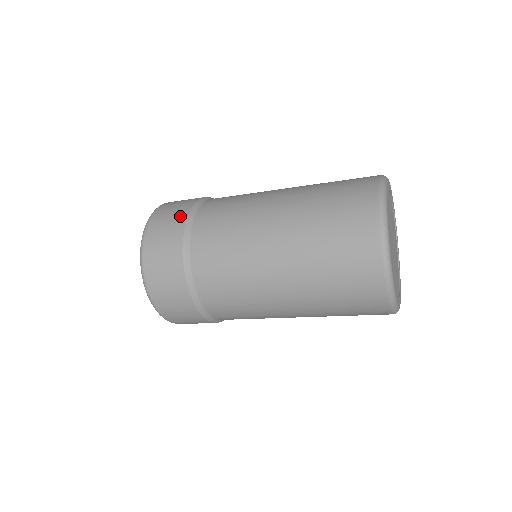
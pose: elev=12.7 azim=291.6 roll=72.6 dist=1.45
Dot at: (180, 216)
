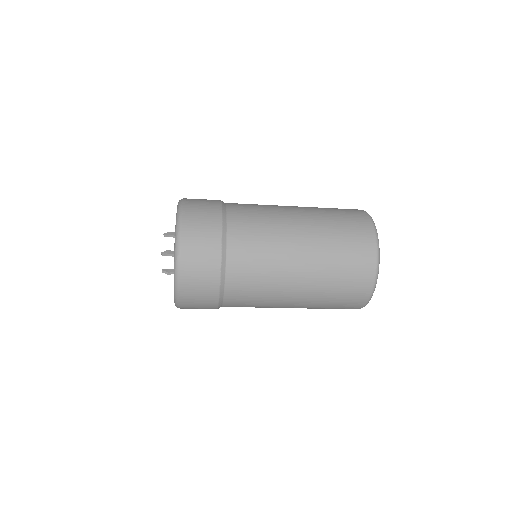
Dot at: (213, 248)
